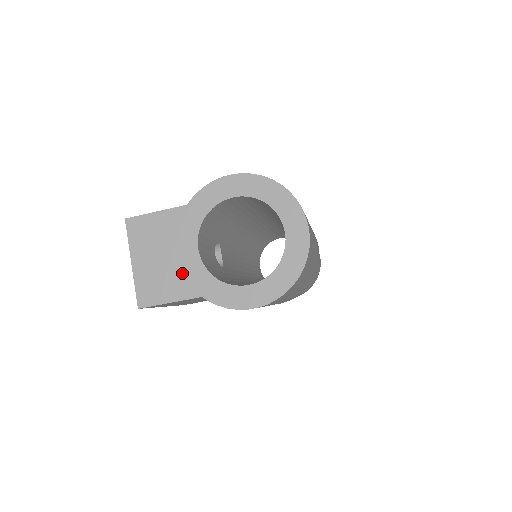
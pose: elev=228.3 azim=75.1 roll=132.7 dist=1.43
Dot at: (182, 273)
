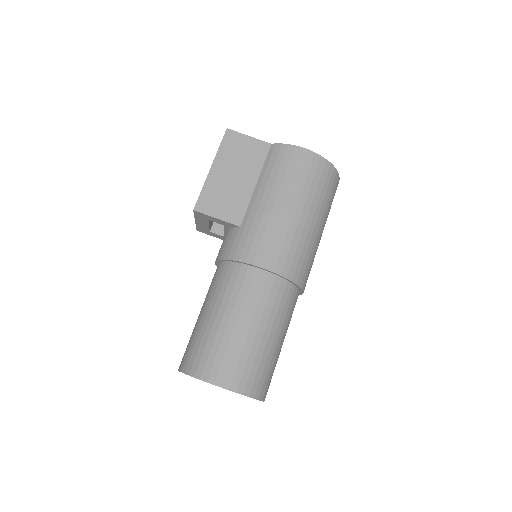
Dot at: occluded
